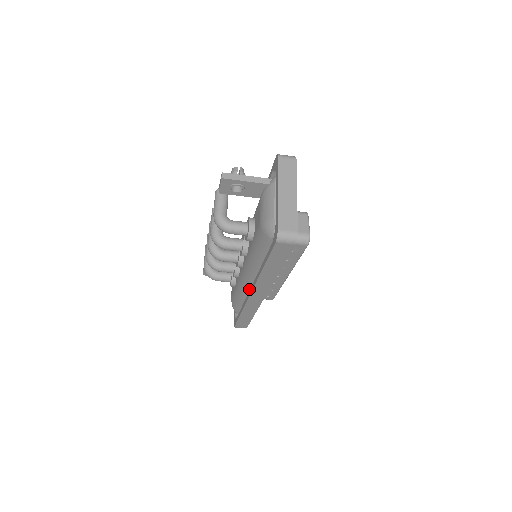
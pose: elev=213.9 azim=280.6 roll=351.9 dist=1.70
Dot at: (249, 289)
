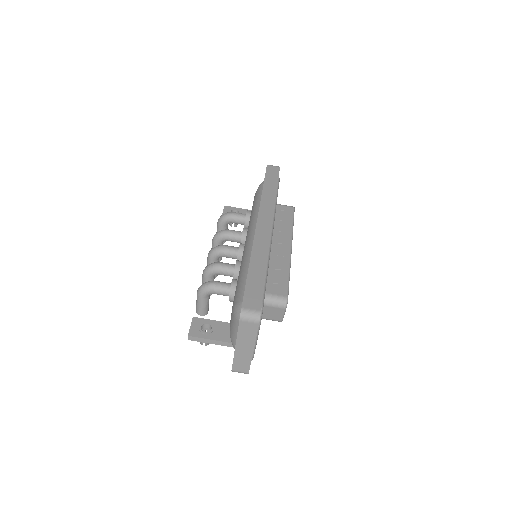
Dot at: occluded
